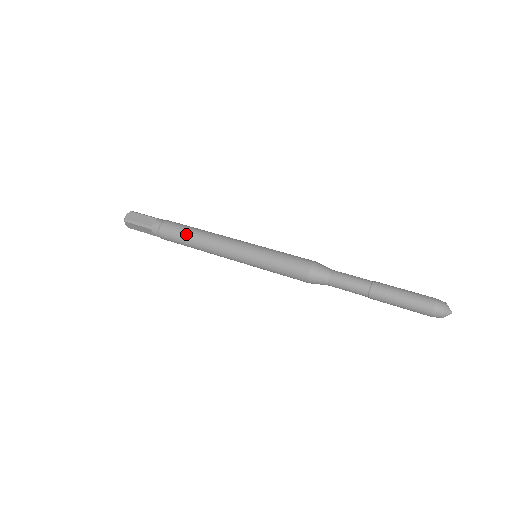
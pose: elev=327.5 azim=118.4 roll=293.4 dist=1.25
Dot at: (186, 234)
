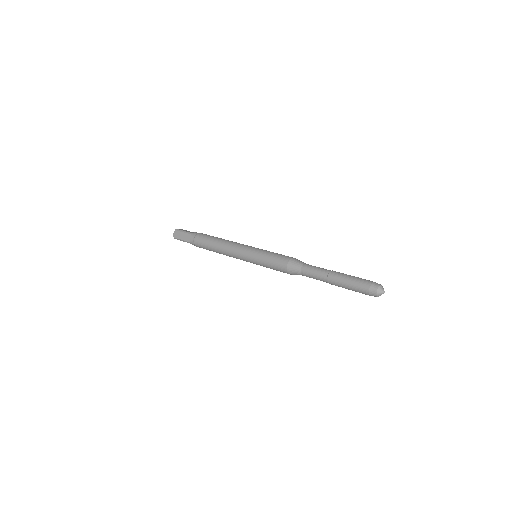
Dot at: (214, 237)
